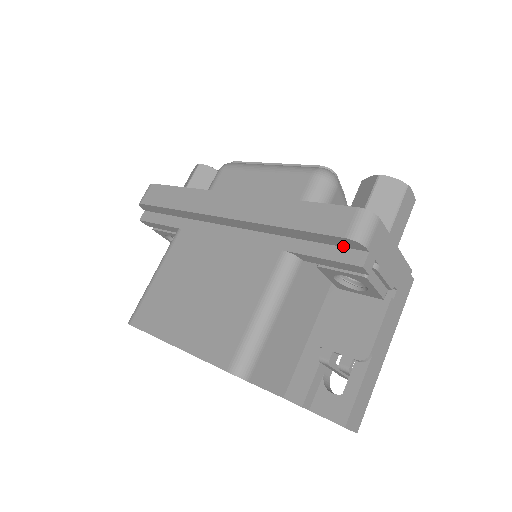
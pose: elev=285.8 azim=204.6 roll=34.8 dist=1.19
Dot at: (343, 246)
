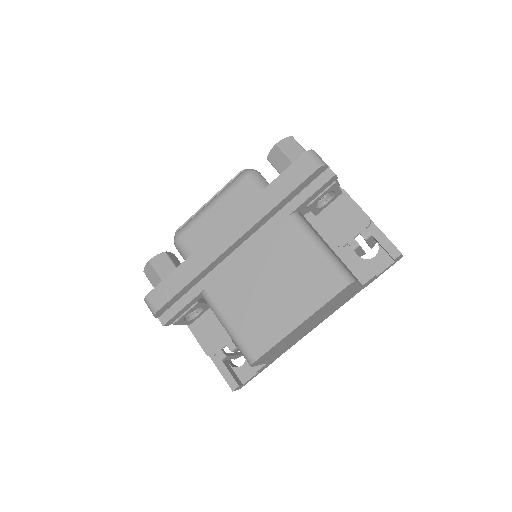
Dot at: (314, 179)
